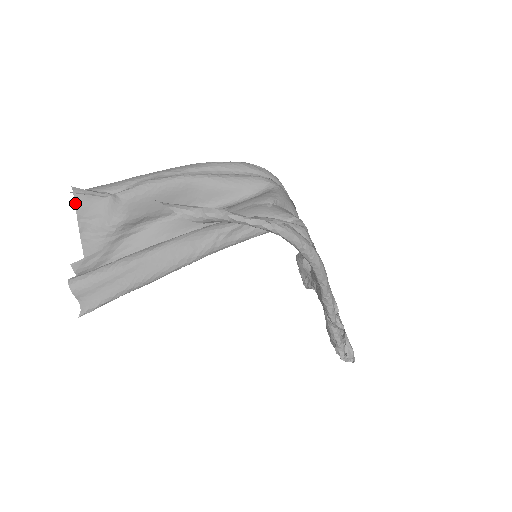
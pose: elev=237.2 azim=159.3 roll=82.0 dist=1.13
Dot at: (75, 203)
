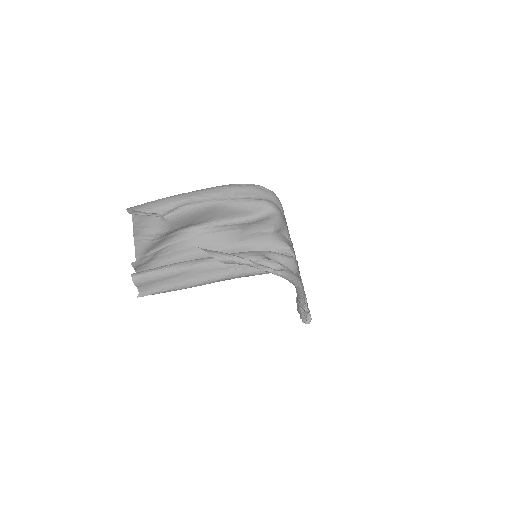
Dot at: (132, 219)
